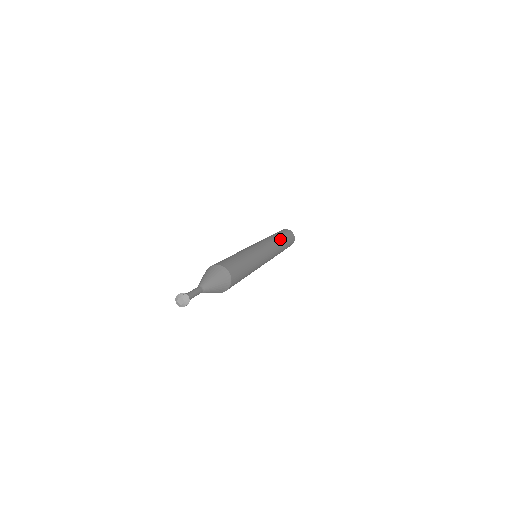
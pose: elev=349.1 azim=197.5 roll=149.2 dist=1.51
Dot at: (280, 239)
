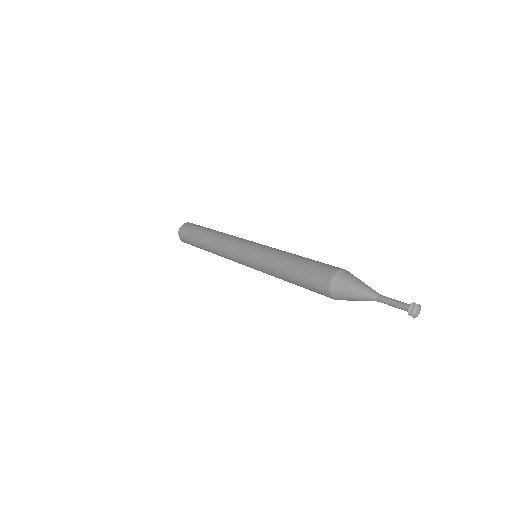
Dot at: occluded
